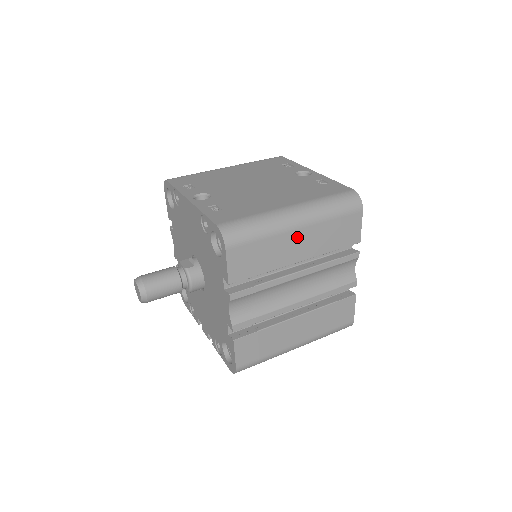
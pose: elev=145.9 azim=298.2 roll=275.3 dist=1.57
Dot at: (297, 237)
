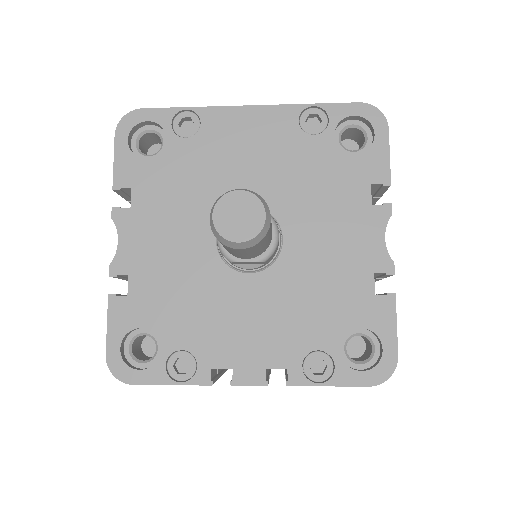
Dot at: occluded
